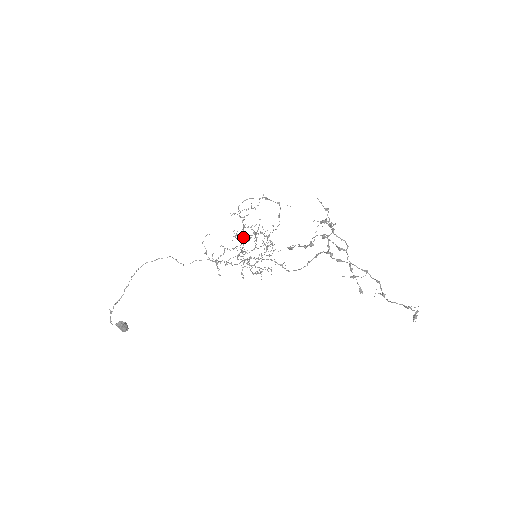
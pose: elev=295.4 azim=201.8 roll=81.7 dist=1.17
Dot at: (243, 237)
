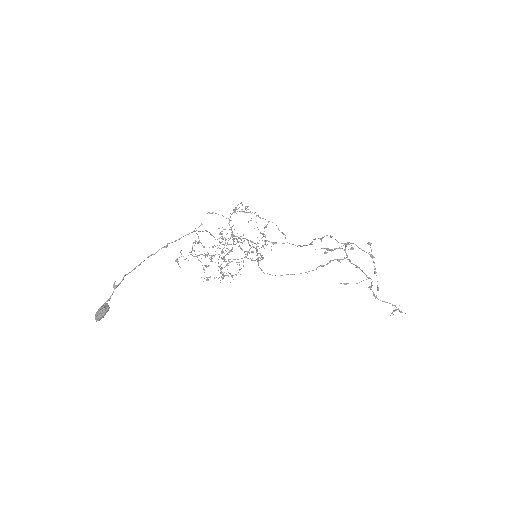
Dot at: (237, 236)
